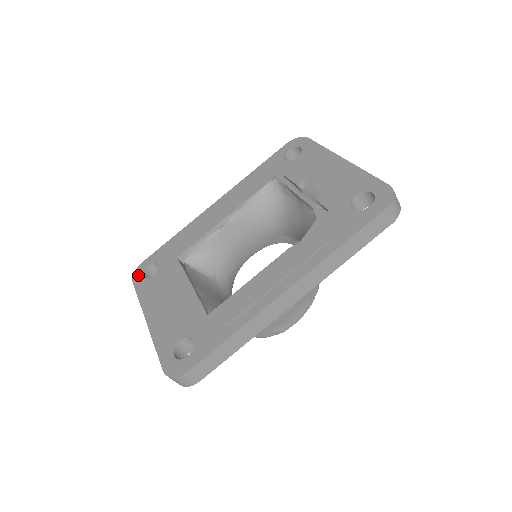
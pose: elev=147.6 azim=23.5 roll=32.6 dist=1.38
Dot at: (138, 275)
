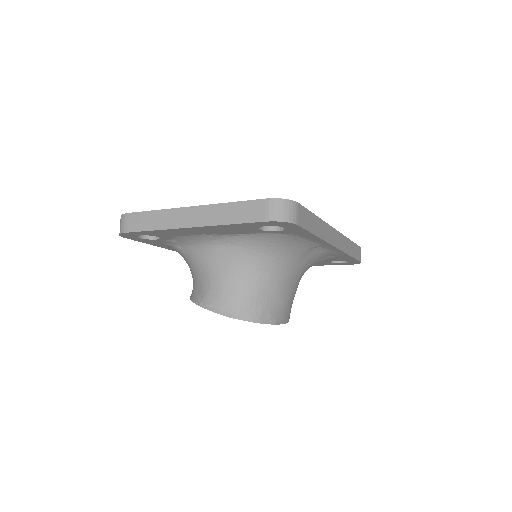
Dot at: occluded
